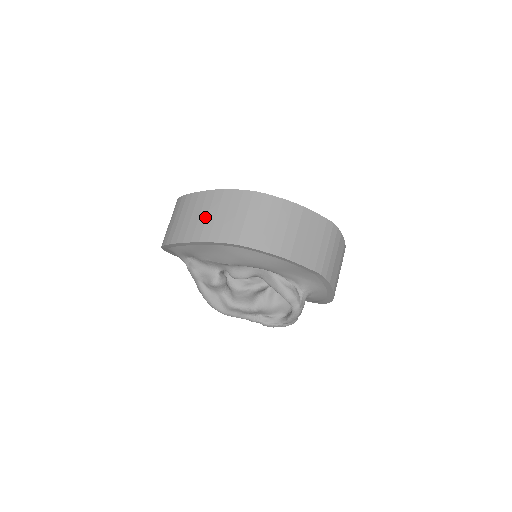
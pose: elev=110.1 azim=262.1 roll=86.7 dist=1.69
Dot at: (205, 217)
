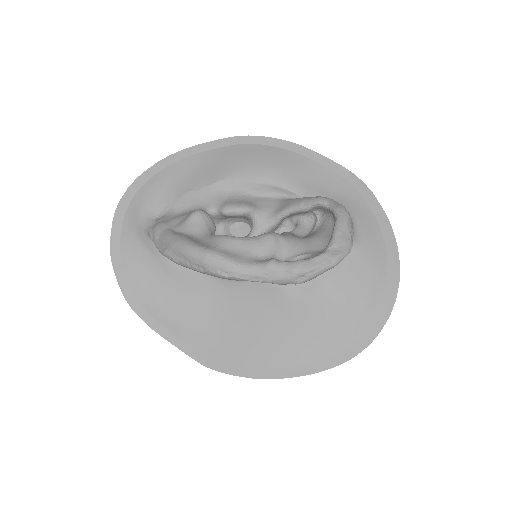
Dot at: occluded
